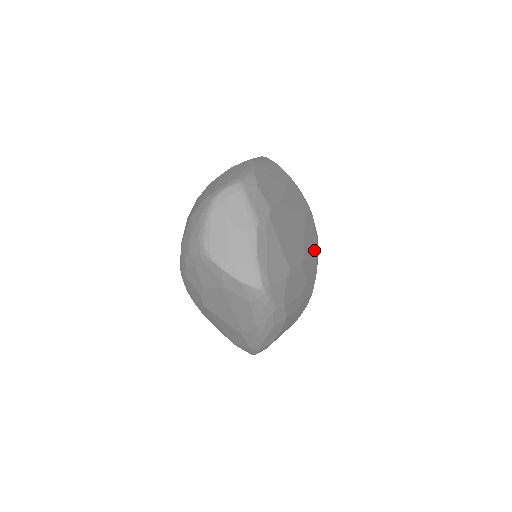
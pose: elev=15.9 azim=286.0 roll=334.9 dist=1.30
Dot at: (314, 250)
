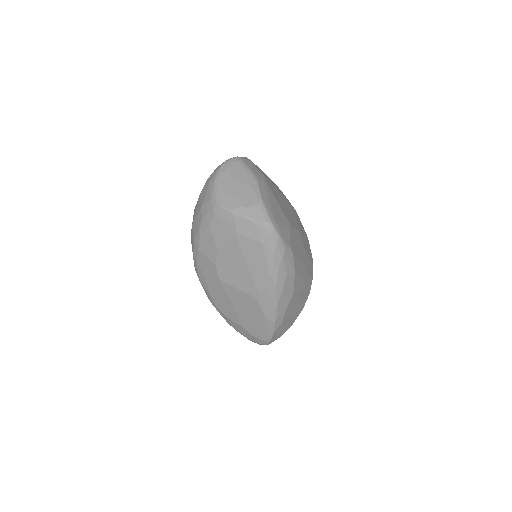
Dot at: (306, 238)
